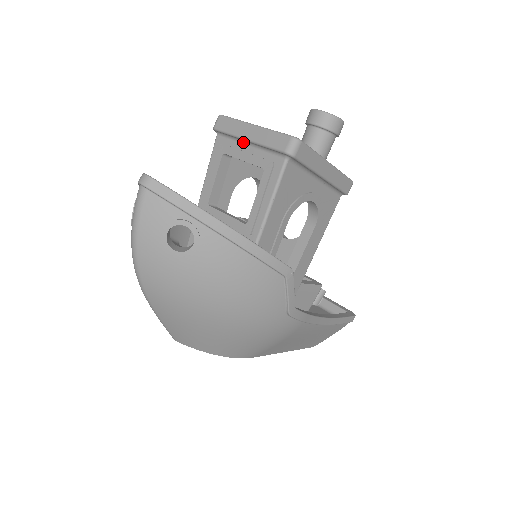
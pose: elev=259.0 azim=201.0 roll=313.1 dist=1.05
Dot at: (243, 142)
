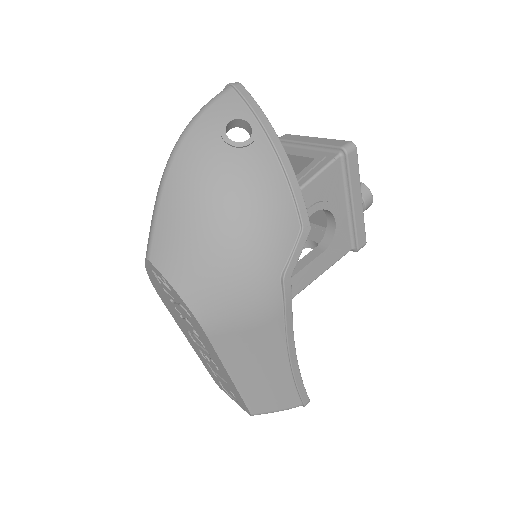
Dot at: (301, 147)
